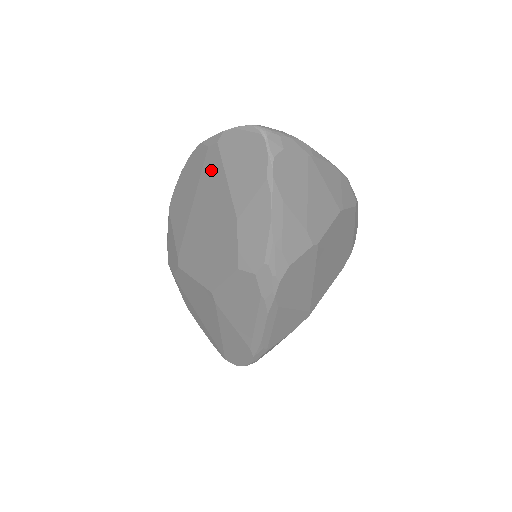
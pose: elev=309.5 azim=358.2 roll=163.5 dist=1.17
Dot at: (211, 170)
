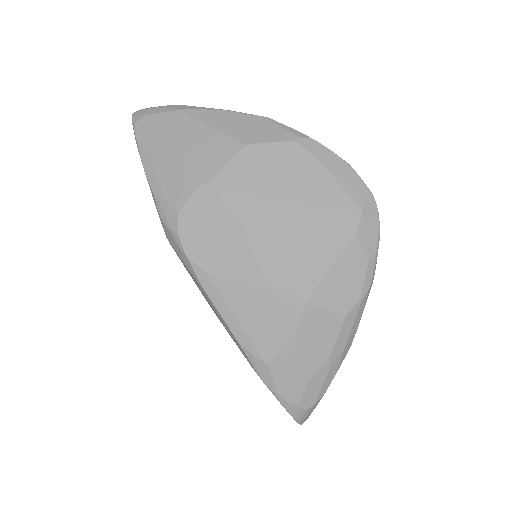
Dot at: occluded
